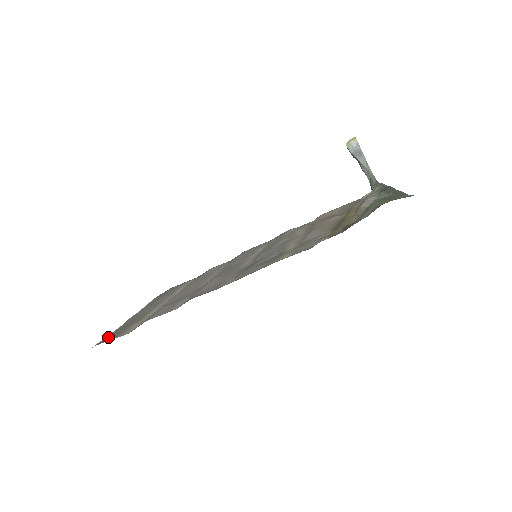
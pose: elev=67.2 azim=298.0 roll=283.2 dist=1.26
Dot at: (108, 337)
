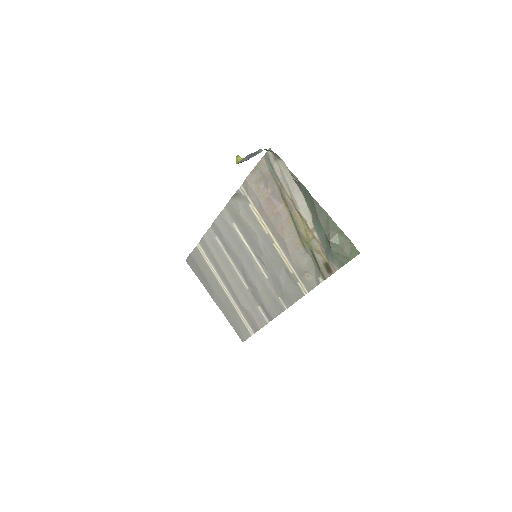
Dot at: (238, 331)
